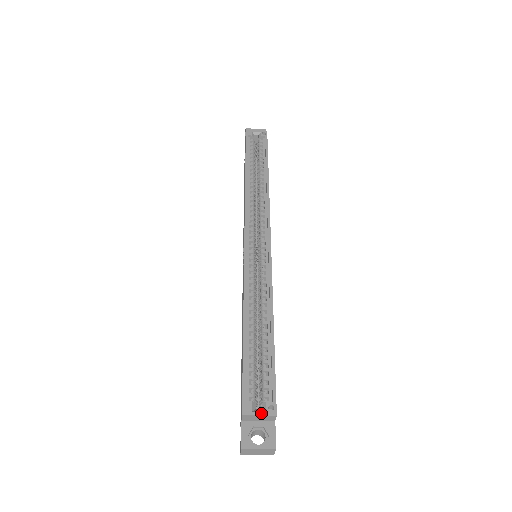
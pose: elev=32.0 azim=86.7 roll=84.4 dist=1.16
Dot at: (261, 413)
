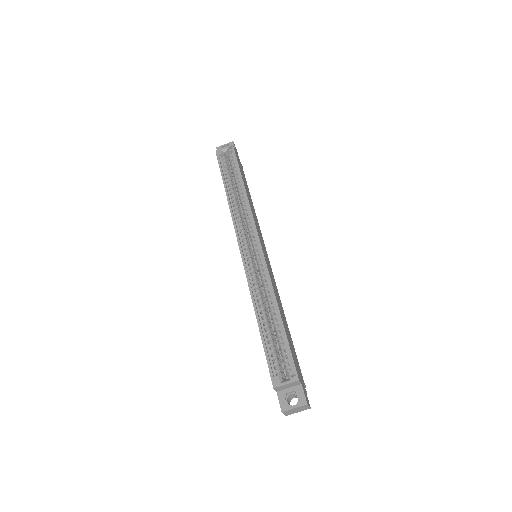
Dot at: (287, 382)
